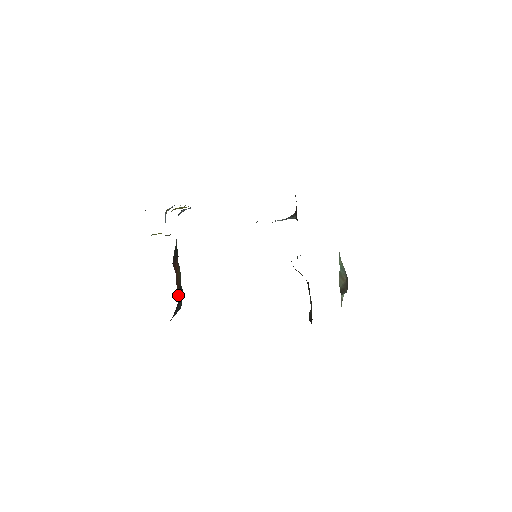
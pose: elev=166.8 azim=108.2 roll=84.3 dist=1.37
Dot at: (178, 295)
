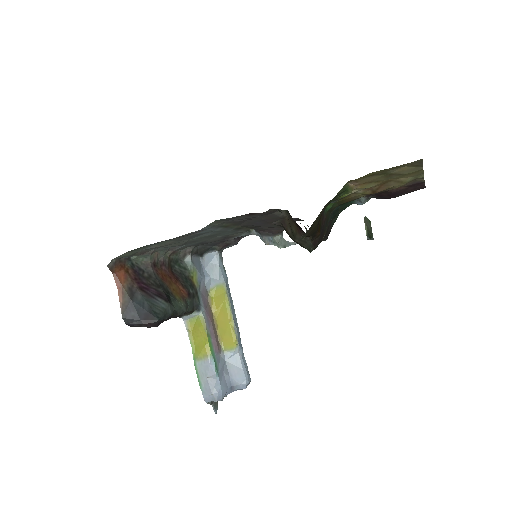
Dot at: (157, 275)
